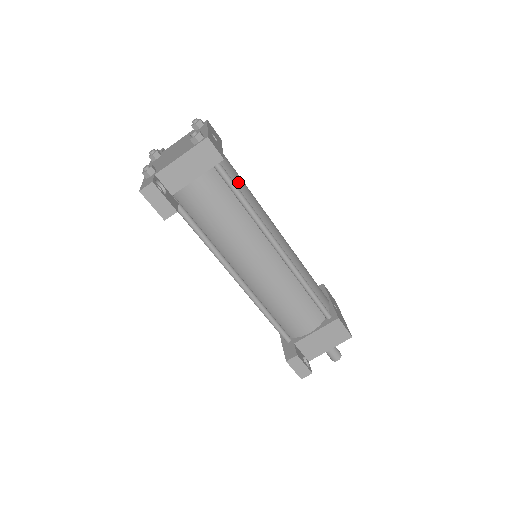
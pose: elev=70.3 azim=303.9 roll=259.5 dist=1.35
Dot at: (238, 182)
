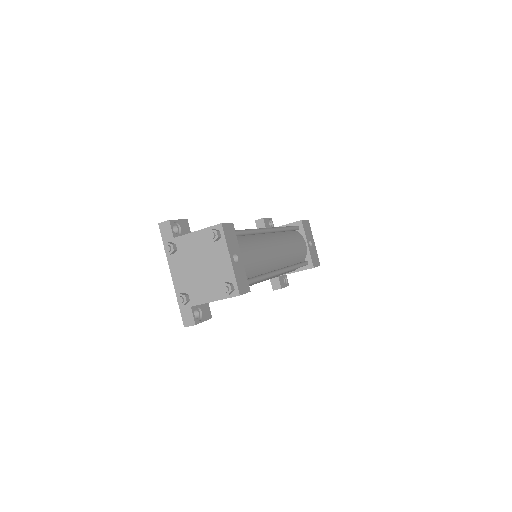
Dot at: (254, 267)
